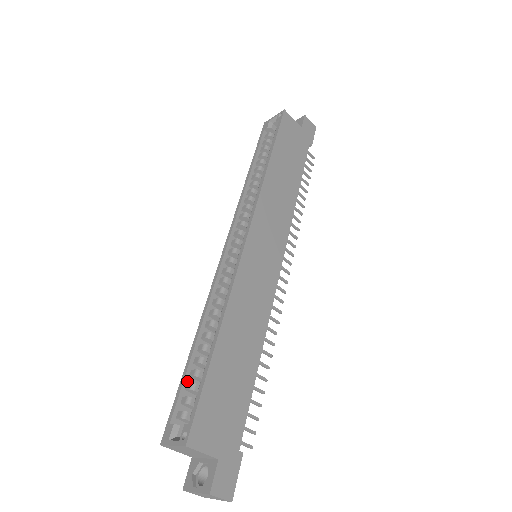
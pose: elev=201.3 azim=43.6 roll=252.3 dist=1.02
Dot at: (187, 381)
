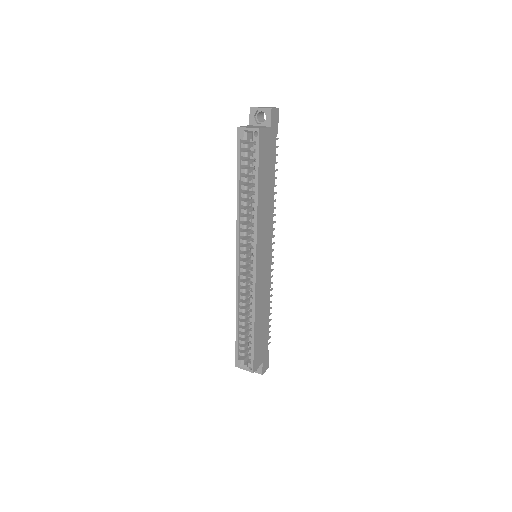
Dot at: (239, 339)
